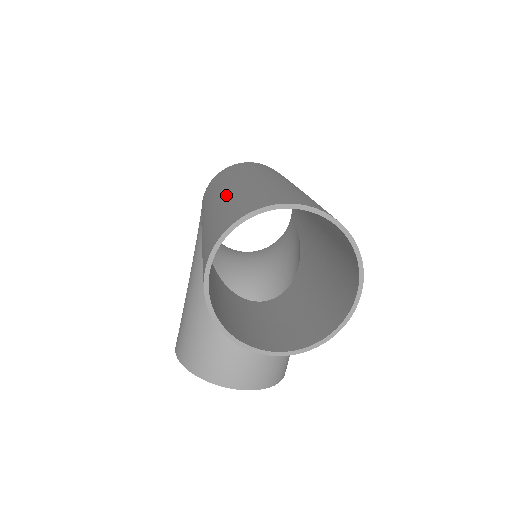
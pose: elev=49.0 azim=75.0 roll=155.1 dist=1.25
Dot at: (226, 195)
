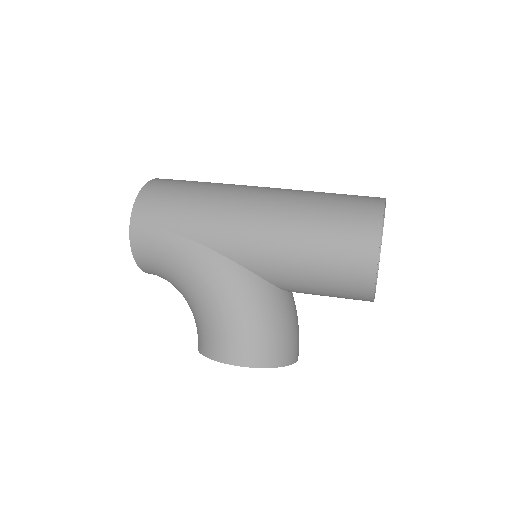
Dot at: (284, 205)
